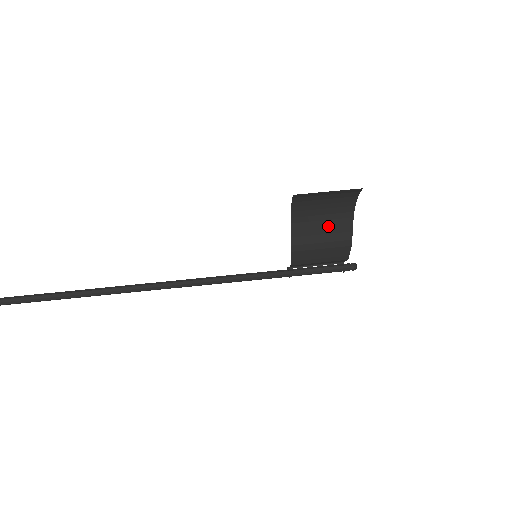
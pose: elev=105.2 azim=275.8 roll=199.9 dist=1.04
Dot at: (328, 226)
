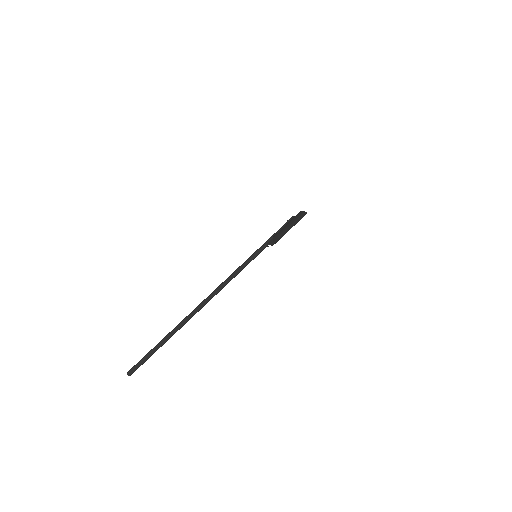
Dot at: occluded
